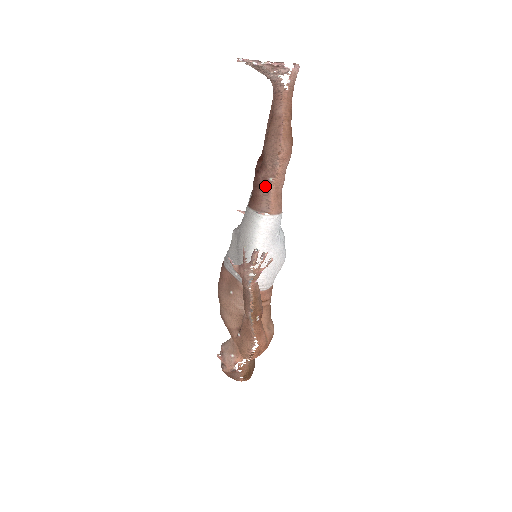
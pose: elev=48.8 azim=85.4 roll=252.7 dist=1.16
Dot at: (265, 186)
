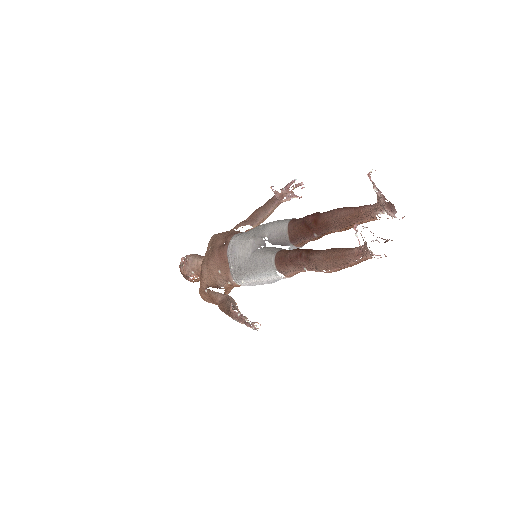
Dot at: (297, 267)
